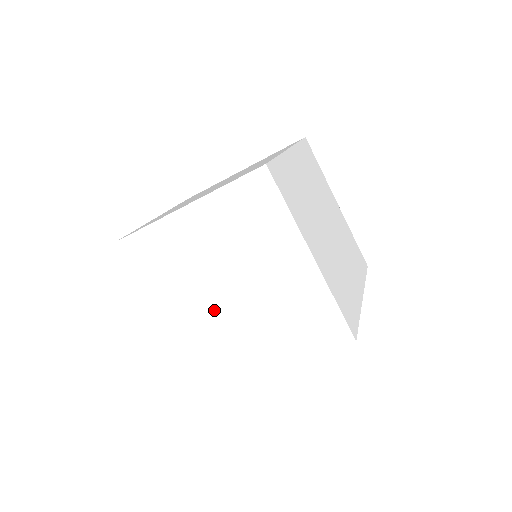
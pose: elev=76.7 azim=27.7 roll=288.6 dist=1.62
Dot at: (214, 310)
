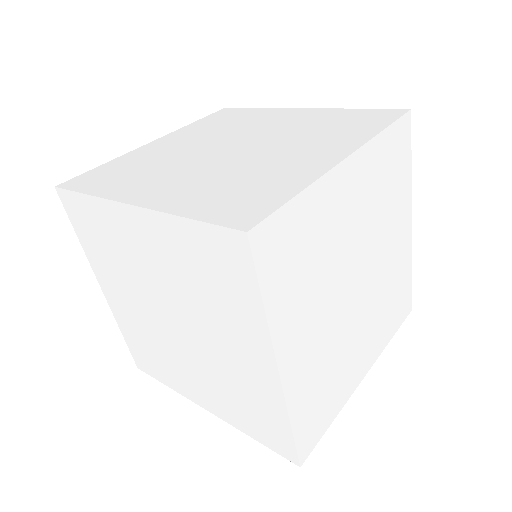
Dot at: (155, 326)
